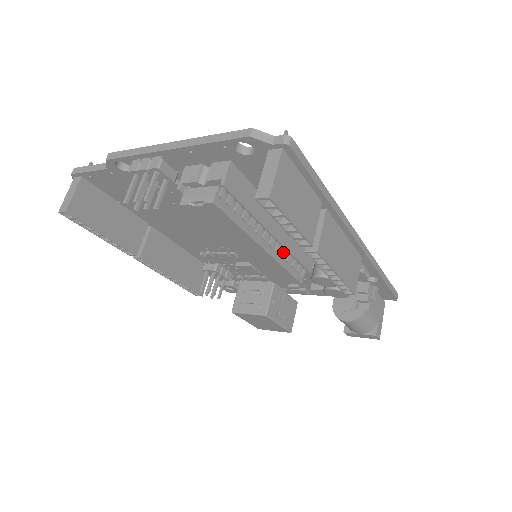
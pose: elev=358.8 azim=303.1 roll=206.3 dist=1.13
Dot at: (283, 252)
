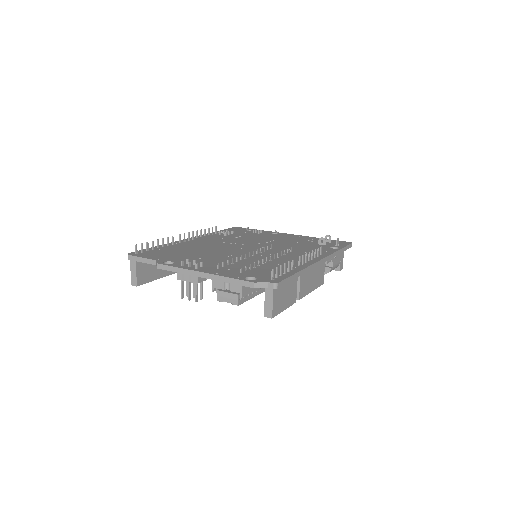
Dot at: occluded
